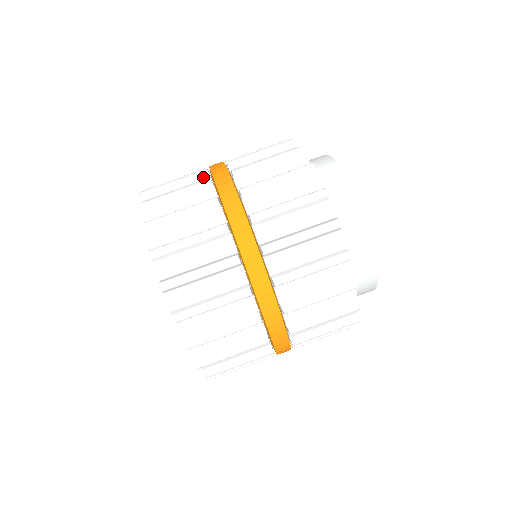
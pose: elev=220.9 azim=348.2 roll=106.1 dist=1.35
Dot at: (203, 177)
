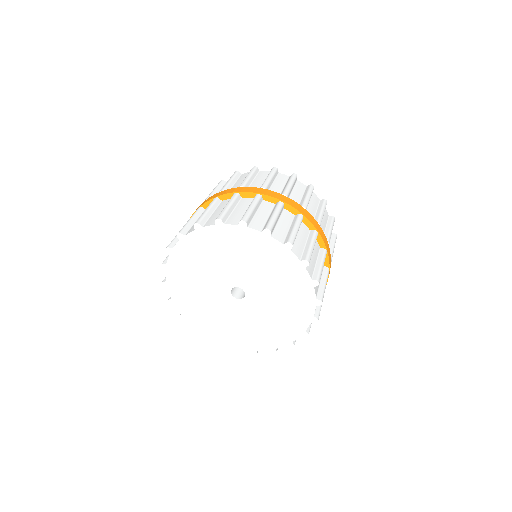
Dot at: occluded
